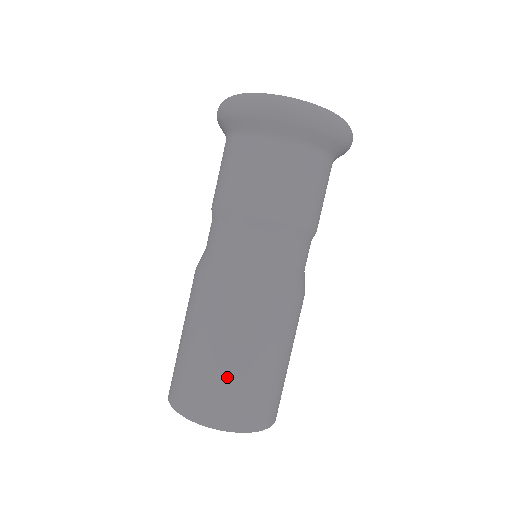
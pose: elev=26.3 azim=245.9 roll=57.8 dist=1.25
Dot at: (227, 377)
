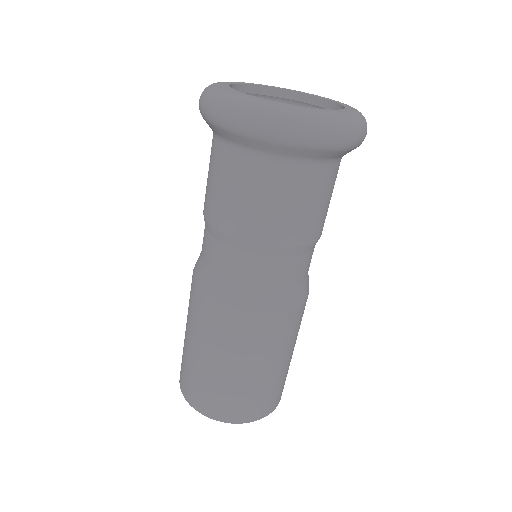
Dot at: (223, 383)
